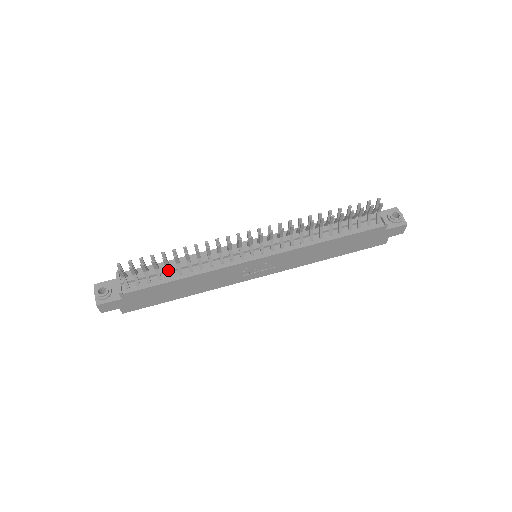
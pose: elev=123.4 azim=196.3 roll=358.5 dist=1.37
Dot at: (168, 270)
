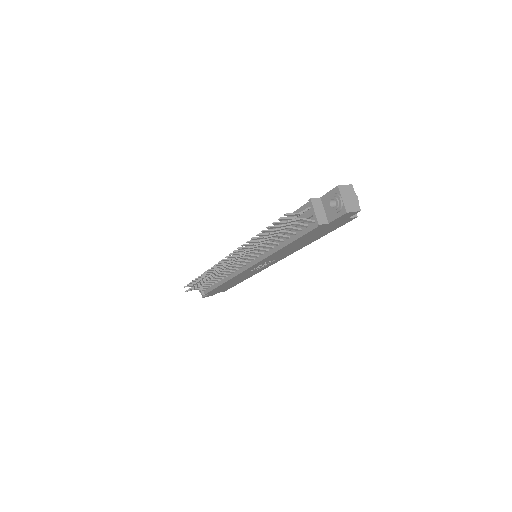
Dot at: (210, 282)
